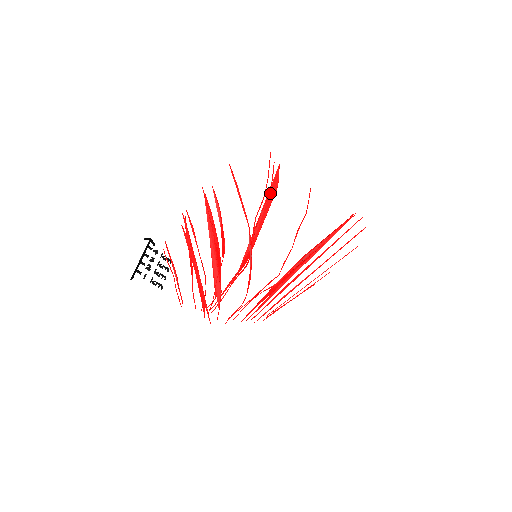
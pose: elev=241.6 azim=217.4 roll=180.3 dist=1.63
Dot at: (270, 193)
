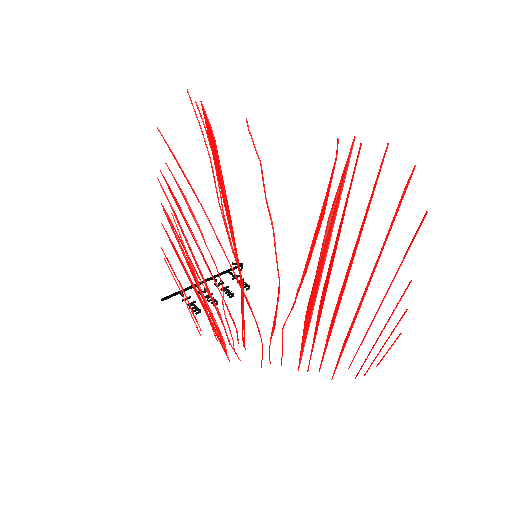
Dot at: (212, 150)
